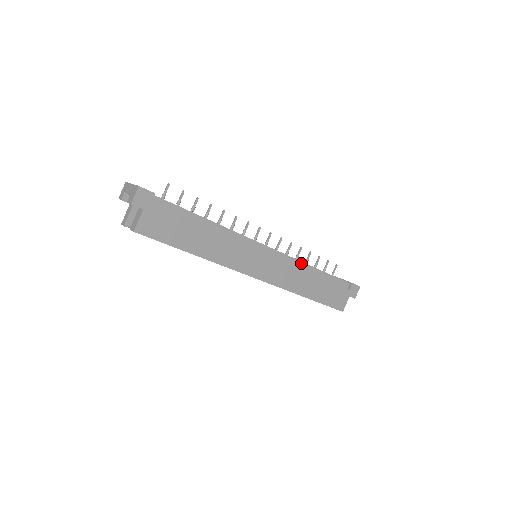
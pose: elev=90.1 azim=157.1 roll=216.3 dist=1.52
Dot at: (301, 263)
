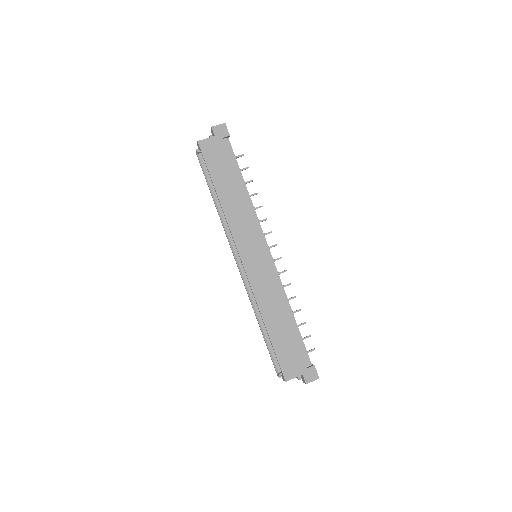
Dot at: (284, 293)
